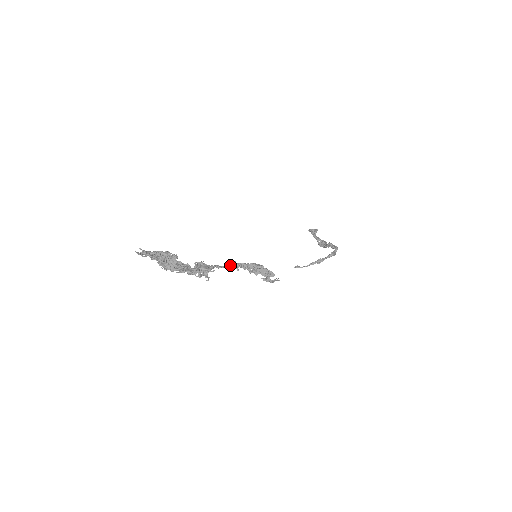
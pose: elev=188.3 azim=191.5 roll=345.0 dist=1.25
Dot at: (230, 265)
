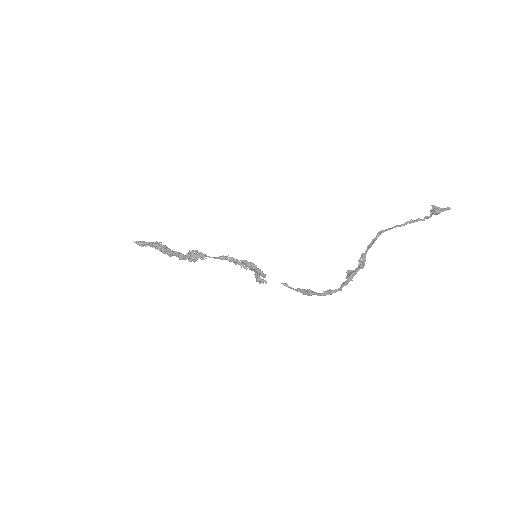
Dot at: (221, 259)
